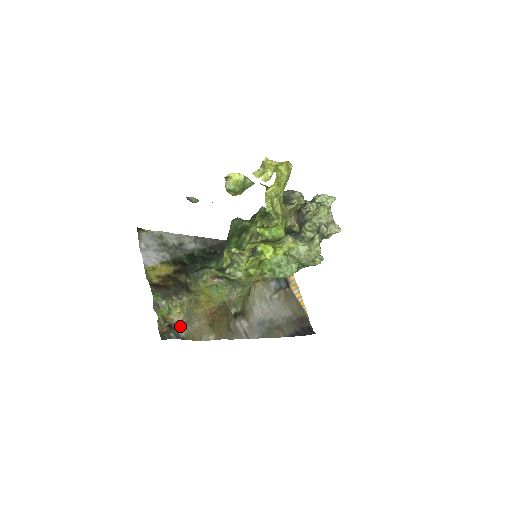
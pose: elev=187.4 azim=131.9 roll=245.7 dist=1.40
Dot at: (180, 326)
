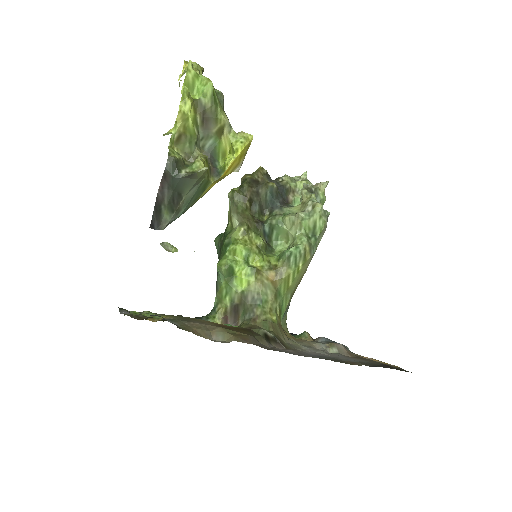
Dot at: (170, 319)
